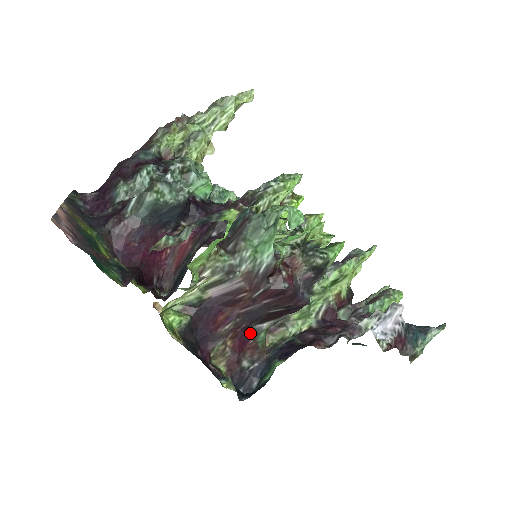
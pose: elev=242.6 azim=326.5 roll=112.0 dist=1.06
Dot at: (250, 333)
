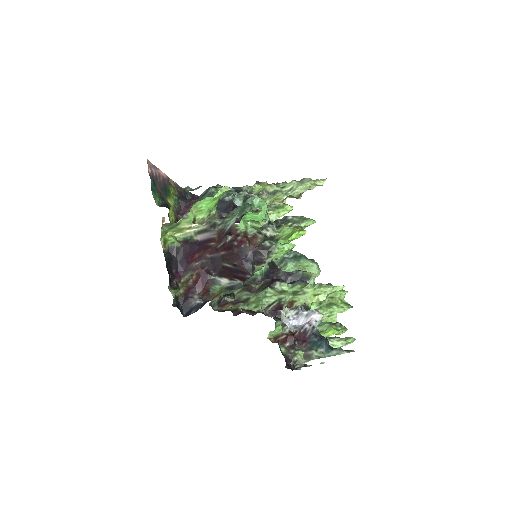
Dot at: (210, 279)
